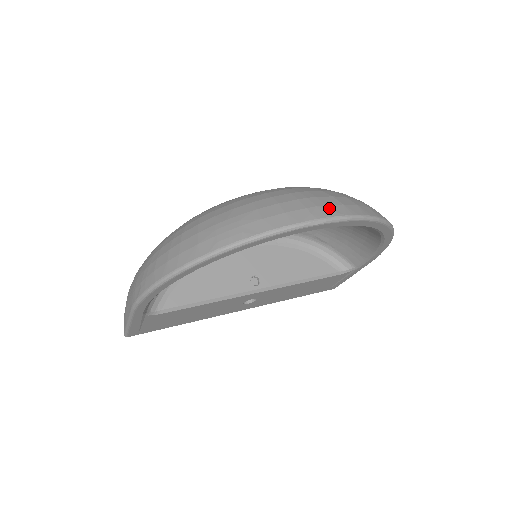
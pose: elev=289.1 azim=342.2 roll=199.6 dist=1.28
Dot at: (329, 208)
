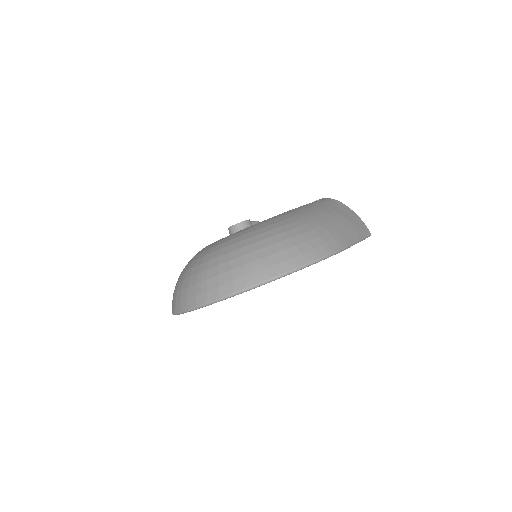
Dot at: (207, 294)
